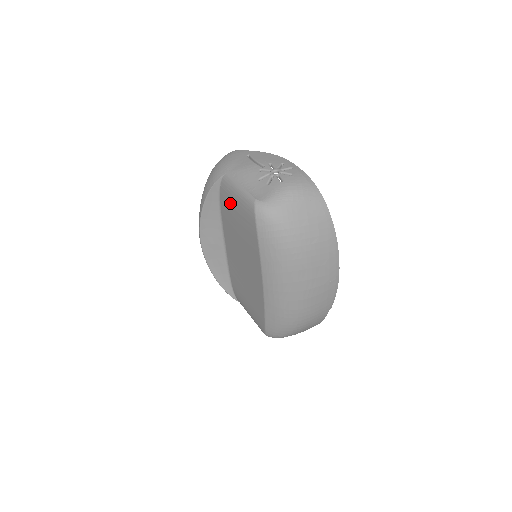
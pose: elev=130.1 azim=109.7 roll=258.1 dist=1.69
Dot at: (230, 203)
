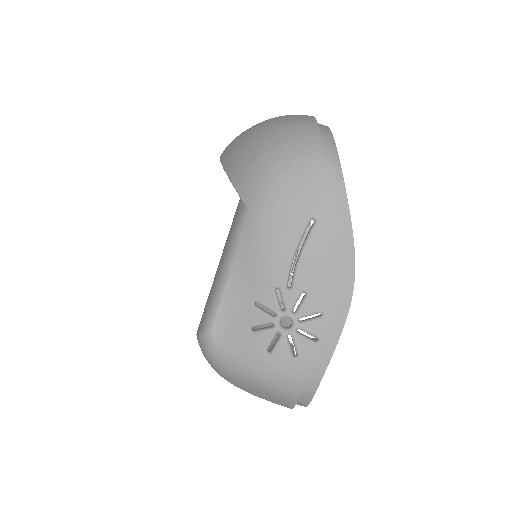
Dot at: occluded
